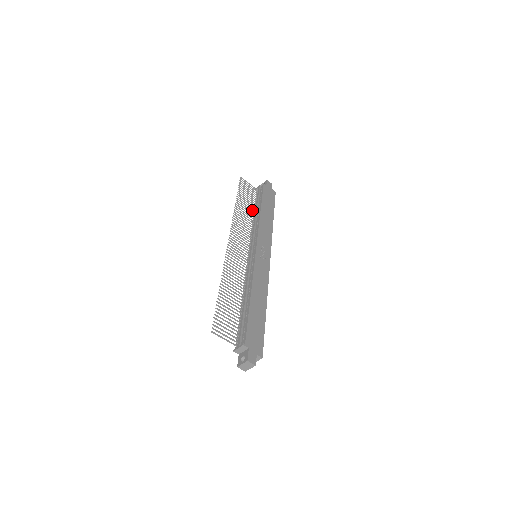
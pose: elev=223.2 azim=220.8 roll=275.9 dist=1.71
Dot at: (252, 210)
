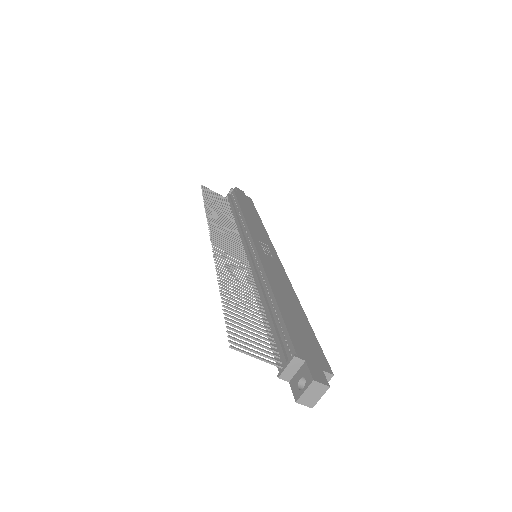
Dot at: (229, 215)
